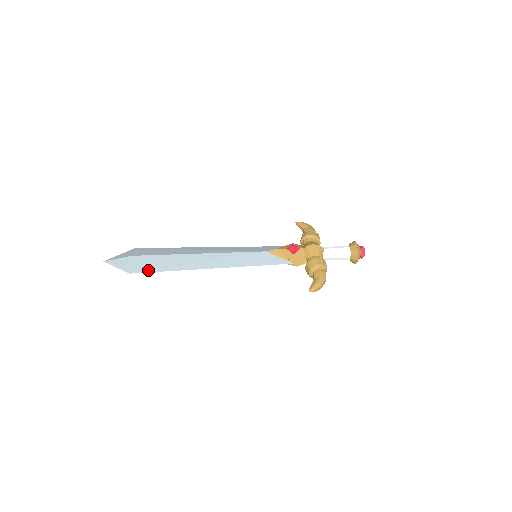
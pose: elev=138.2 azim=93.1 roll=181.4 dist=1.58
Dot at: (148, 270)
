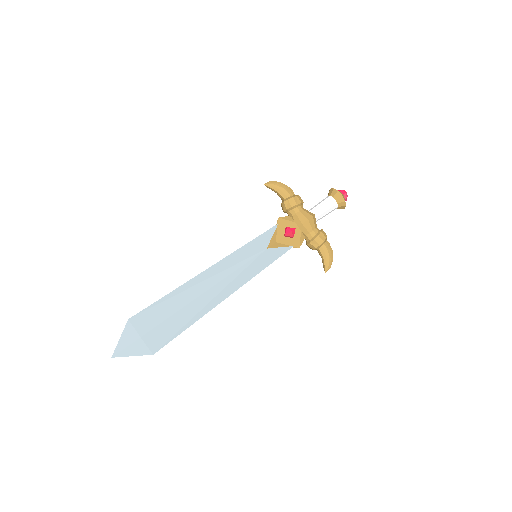
Dot at: (169, 340)
